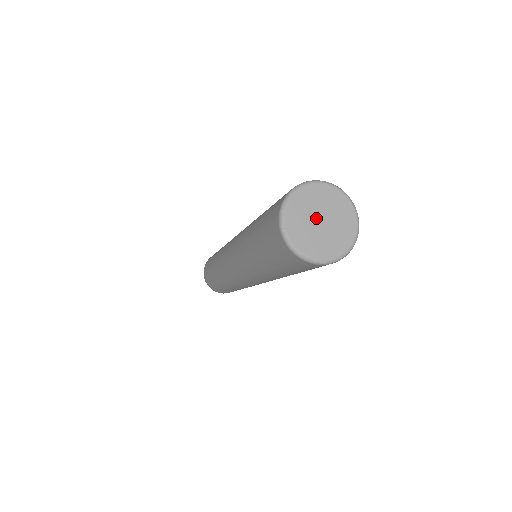
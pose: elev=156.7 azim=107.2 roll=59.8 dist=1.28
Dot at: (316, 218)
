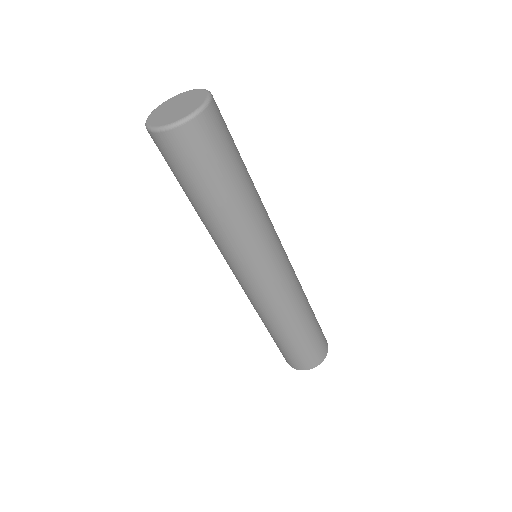
Dot at: (174, 107)
